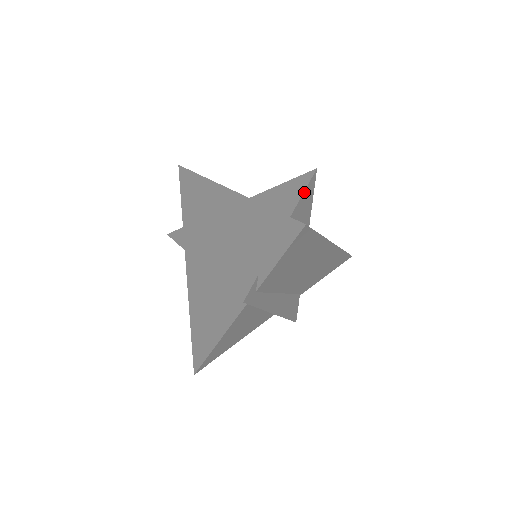
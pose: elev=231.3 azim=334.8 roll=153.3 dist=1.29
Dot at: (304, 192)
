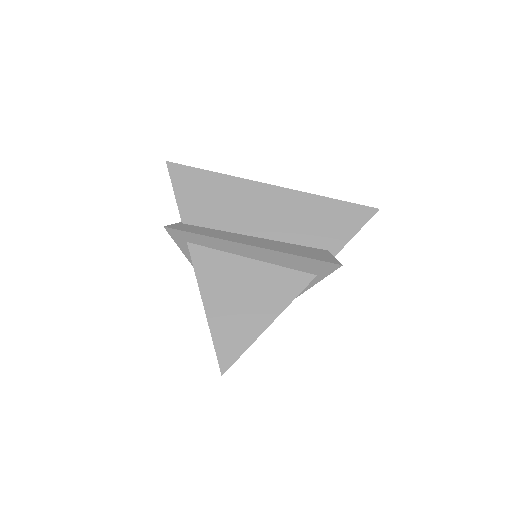
Dot at: occluded
